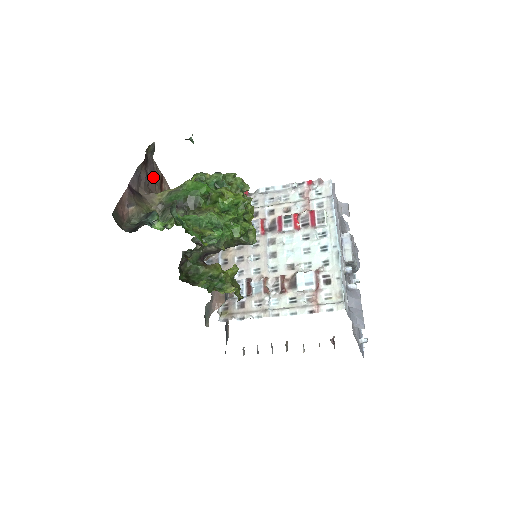
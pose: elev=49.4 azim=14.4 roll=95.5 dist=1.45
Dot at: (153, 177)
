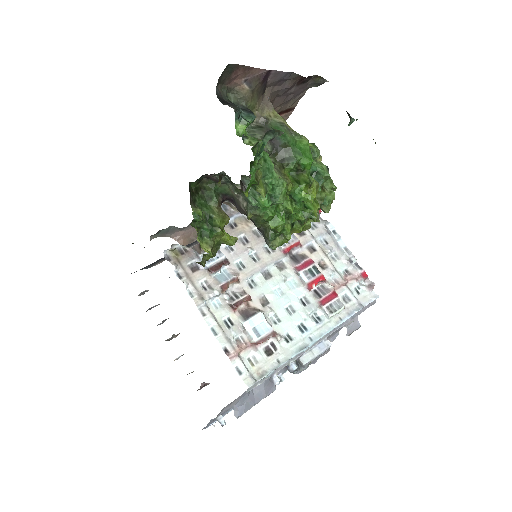
Dot at: (288, 98)
